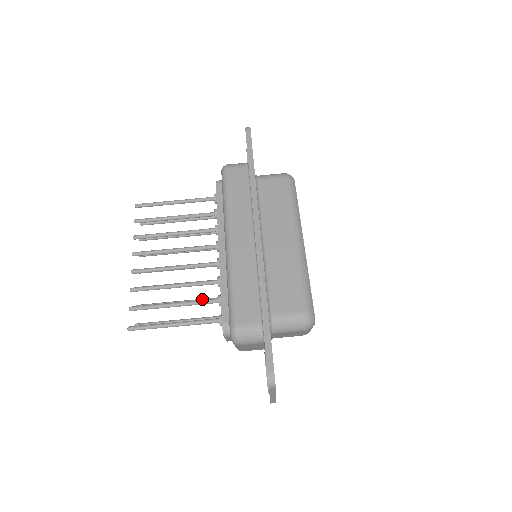
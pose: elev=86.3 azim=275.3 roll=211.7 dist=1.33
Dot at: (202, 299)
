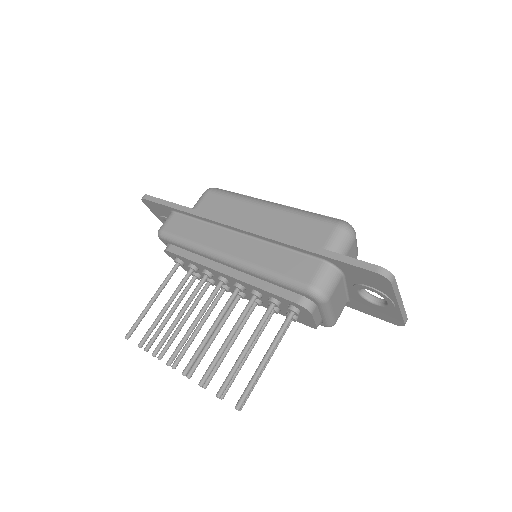
Dot at: occluded
